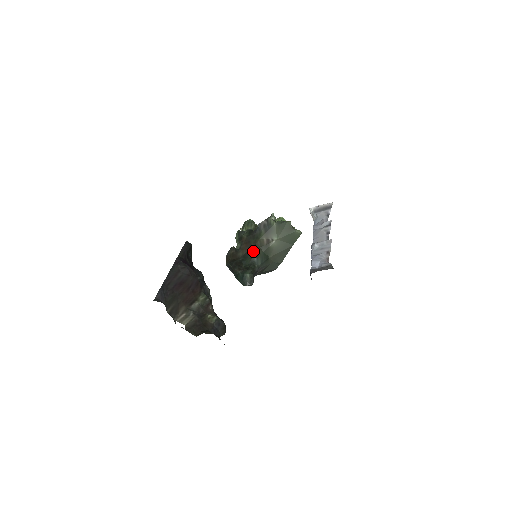
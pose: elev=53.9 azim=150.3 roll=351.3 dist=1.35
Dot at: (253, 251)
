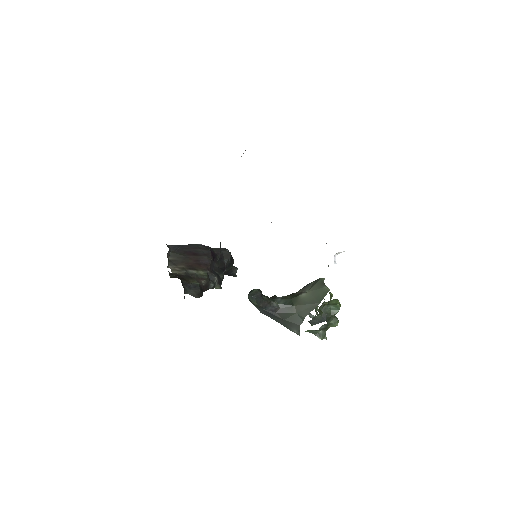
Dot at: (284, 296)
